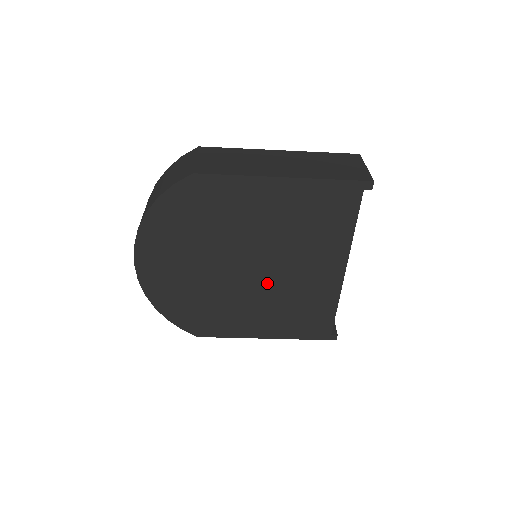
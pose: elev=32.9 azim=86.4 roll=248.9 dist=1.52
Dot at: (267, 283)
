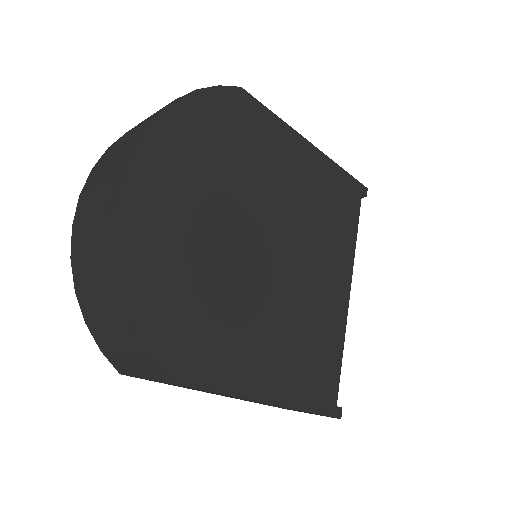
Dot at: (283, 283)
